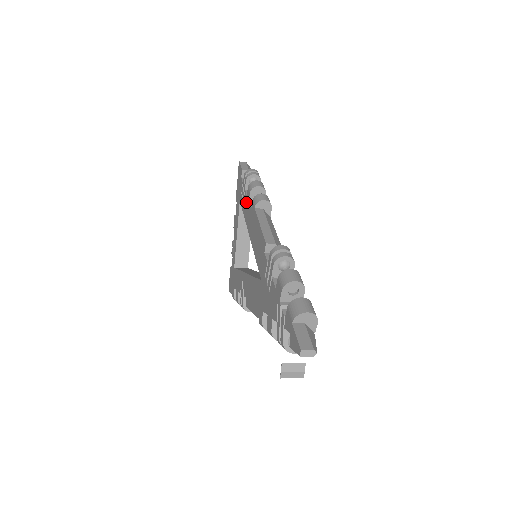
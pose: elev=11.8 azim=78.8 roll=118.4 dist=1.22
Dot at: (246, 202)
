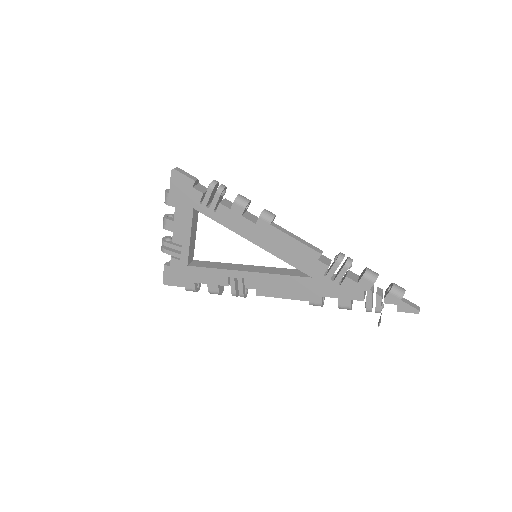
Dot at: (231, 215)
